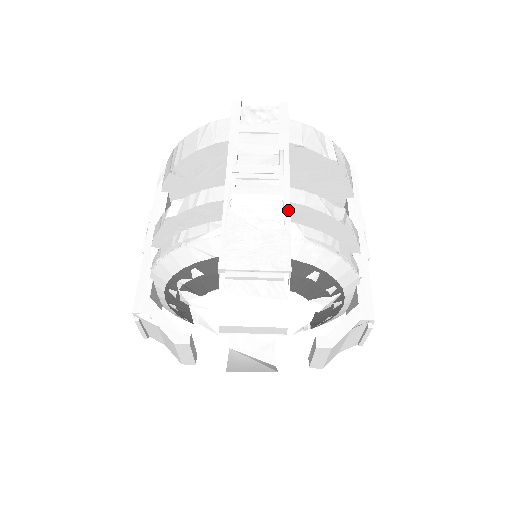
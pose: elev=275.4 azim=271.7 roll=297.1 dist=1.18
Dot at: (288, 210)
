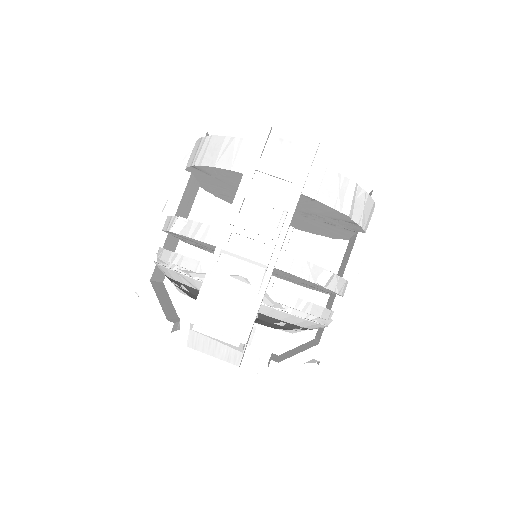
Dot at: (267, 281)
